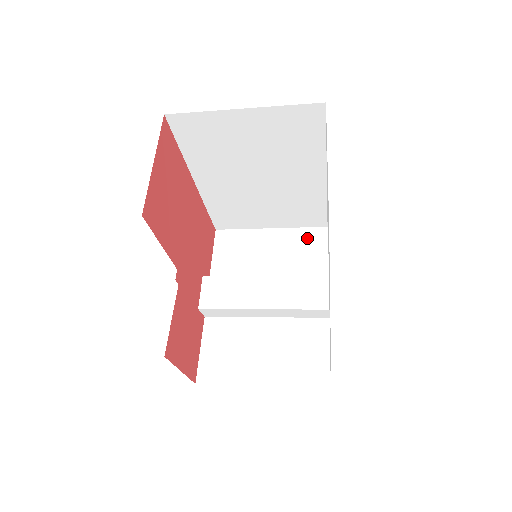
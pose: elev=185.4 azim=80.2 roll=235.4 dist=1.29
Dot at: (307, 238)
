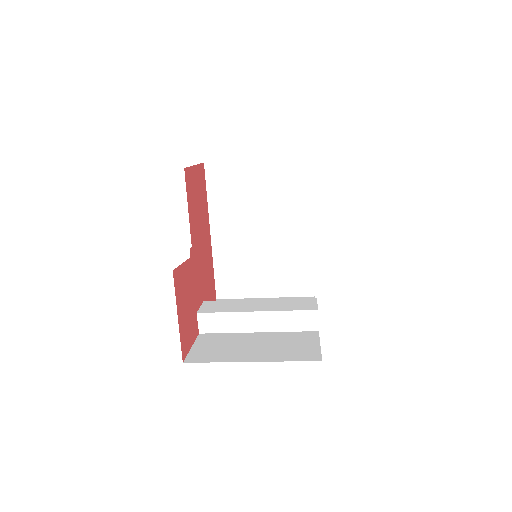
Dot at: occluded
